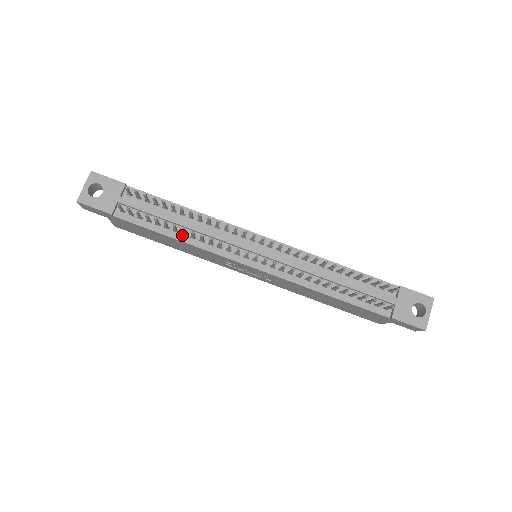
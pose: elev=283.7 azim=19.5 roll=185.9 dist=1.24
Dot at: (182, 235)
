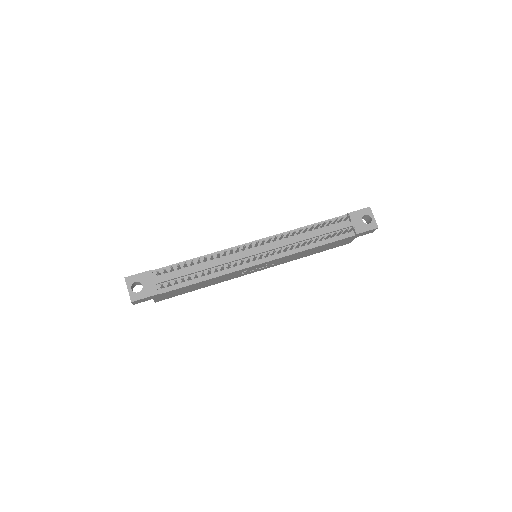
Dot at: (208, 275)
